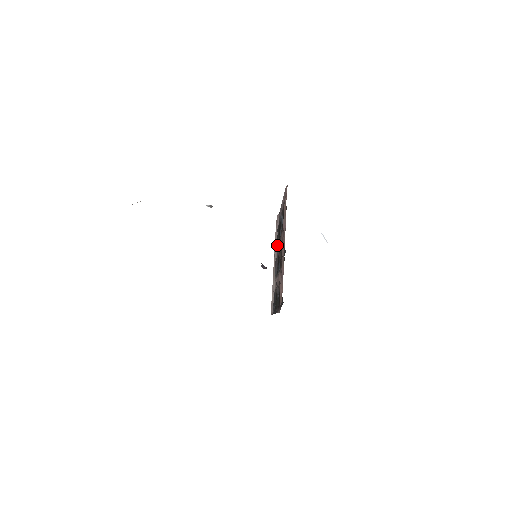
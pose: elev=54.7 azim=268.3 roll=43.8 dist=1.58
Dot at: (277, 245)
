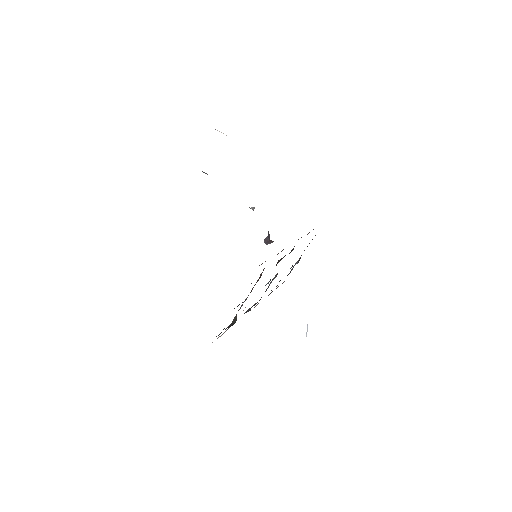
Dot at: occluded
